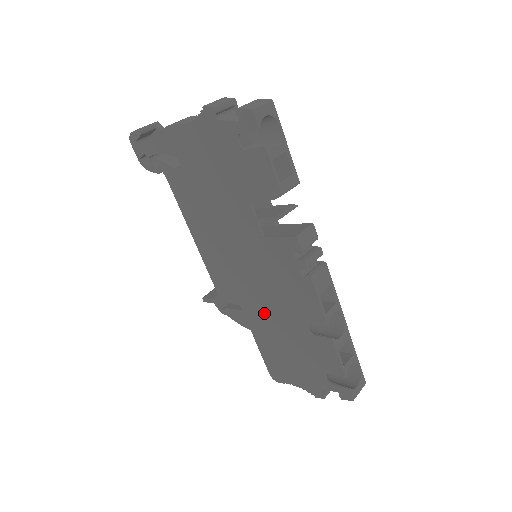
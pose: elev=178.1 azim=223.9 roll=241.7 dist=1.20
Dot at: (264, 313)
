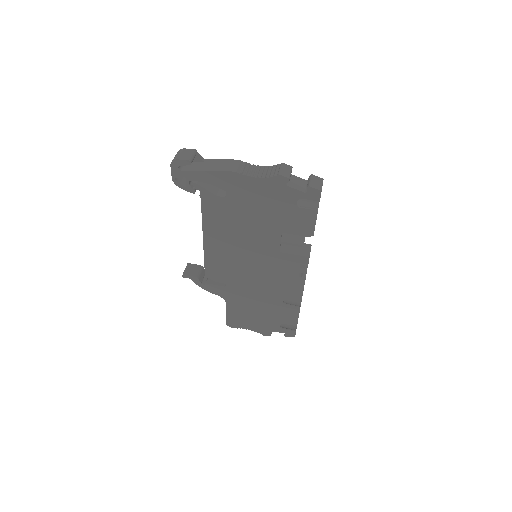
Dot at: (248, 290)
